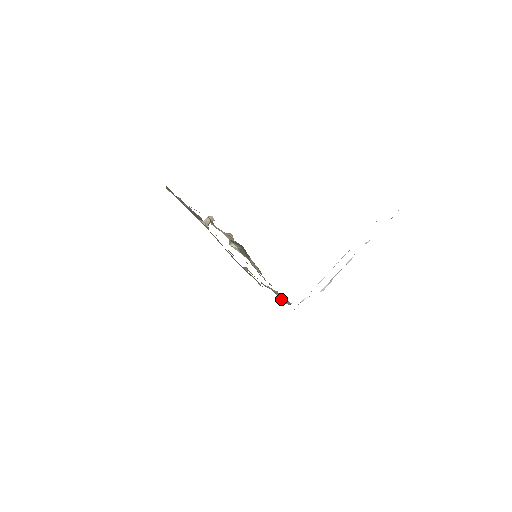
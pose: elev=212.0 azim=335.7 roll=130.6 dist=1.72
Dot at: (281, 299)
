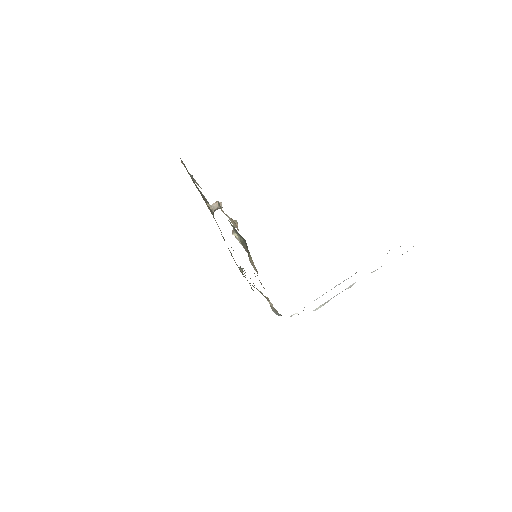
Dot at: (271, 307)
